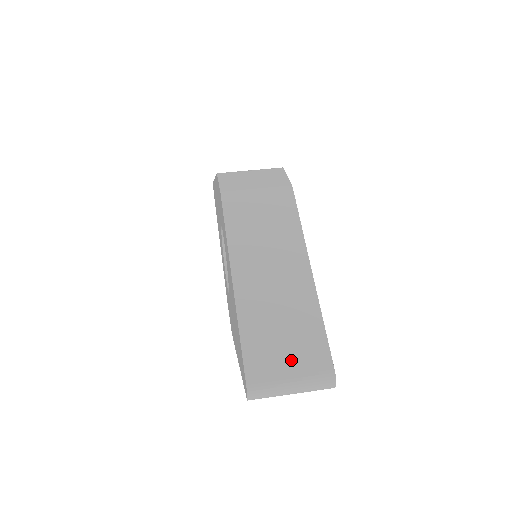
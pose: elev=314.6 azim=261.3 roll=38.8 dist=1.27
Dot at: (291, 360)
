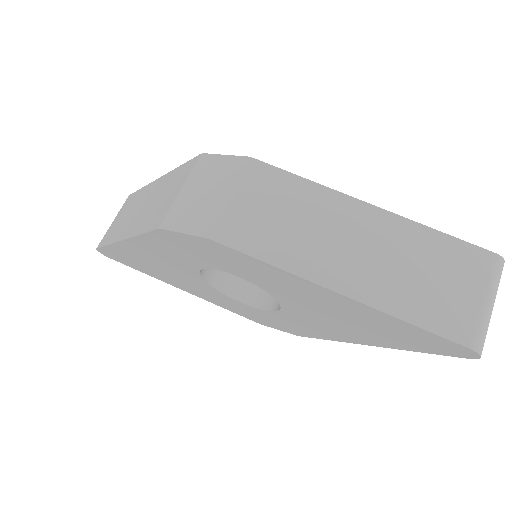
Dot at: (466, 288)
